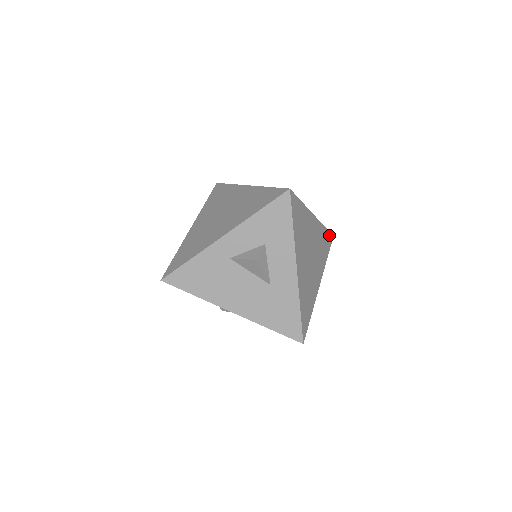
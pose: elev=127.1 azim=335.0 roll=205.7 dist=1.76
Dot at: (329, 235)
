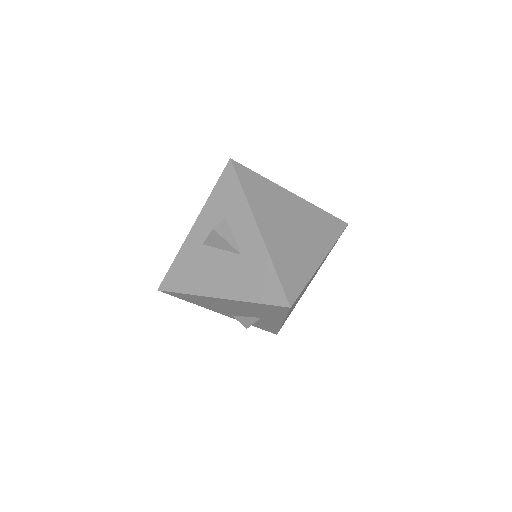
Dot at: (336, 220)
